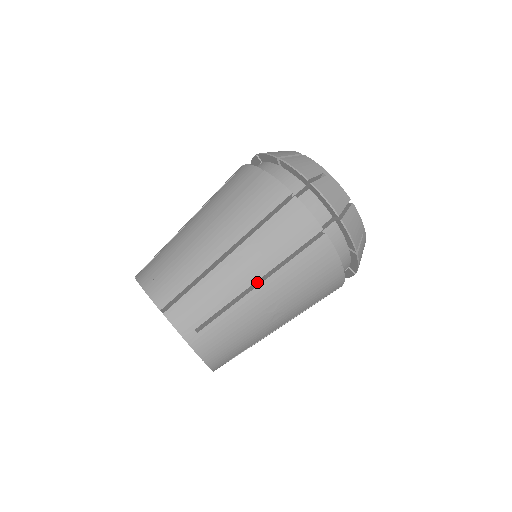
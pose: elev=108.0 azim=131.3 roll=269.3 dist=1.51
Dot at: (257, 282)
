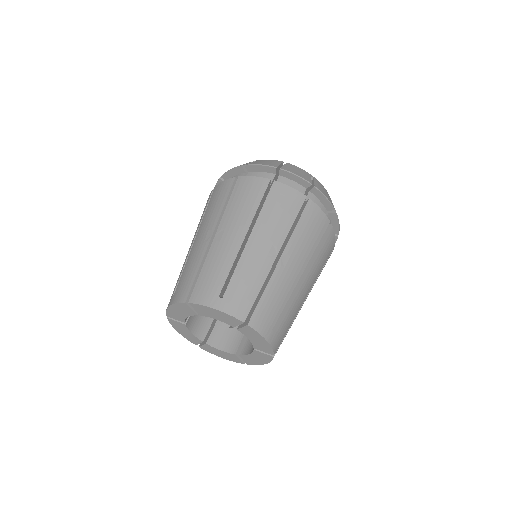
Dot at: occluded
